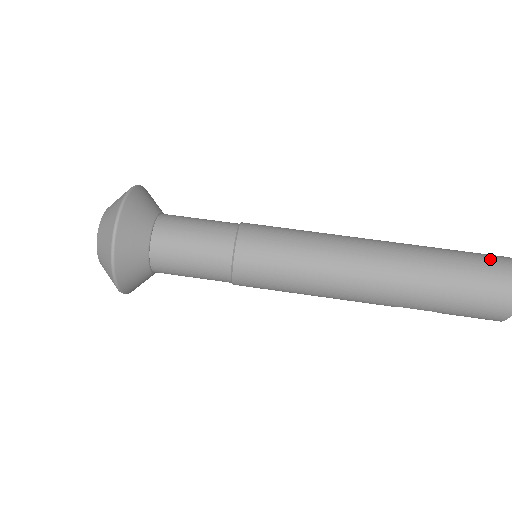
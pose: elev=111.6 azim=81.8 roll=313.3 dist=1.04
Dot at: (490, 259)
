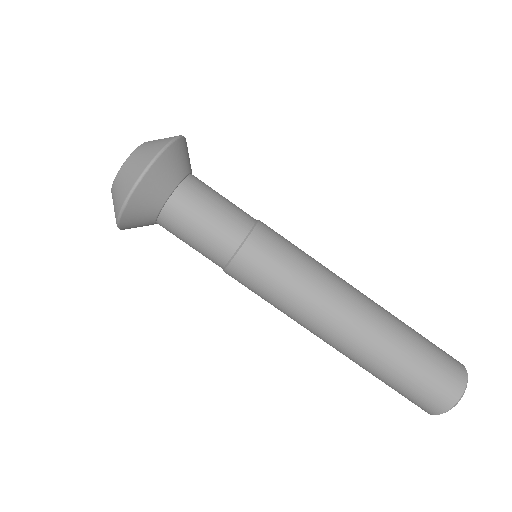
Dot at: (435, 393)
